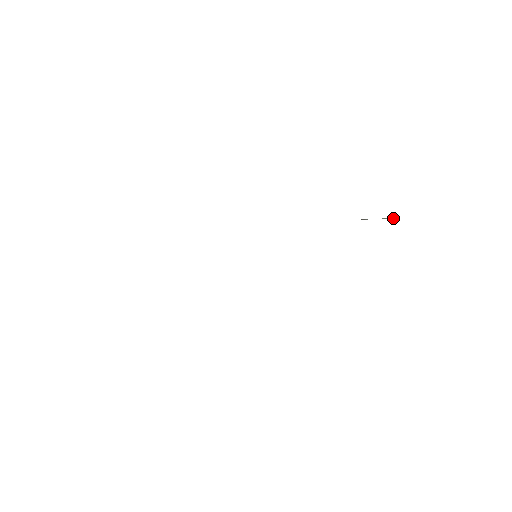
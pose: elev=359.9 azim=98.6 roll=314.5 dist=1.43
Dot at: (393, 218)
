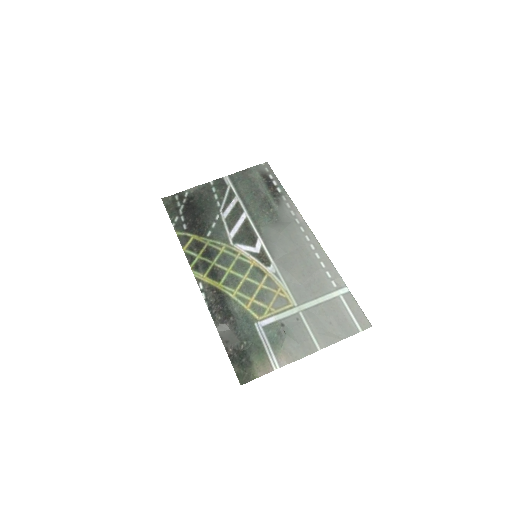
Dot at: (263, 367)
